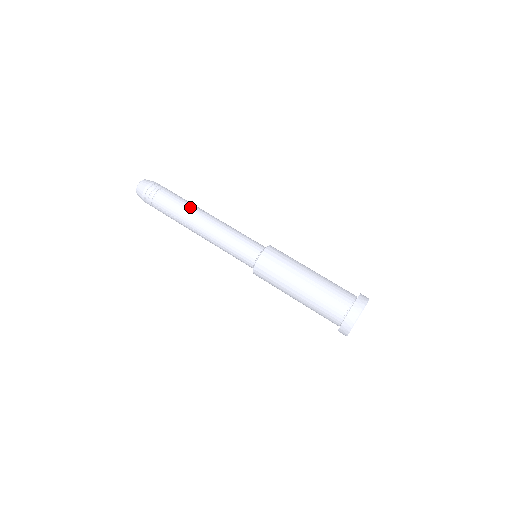
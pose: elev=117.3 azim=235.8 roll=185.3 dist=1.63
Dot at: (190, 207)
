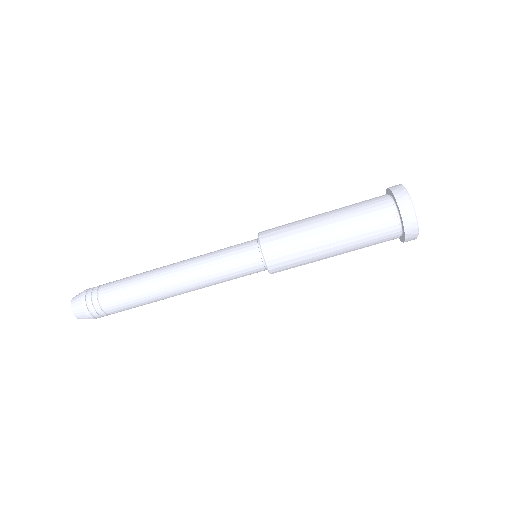
Dot at: (148, 290)
